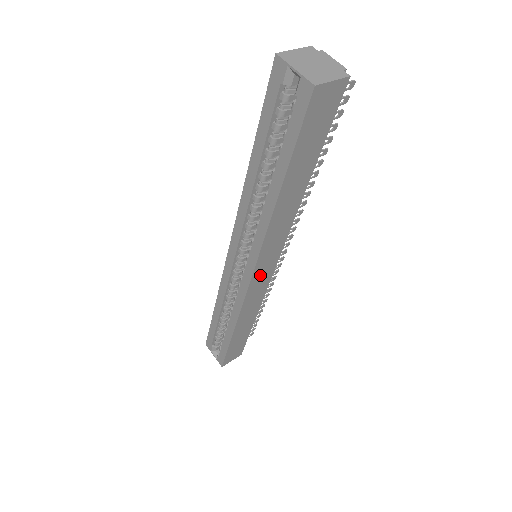
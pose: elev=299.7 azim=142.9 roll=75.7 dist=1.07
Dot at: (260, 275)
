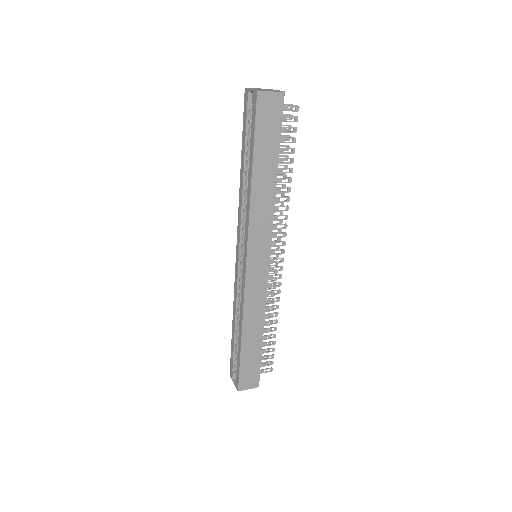
Dot at: (255, 265)
